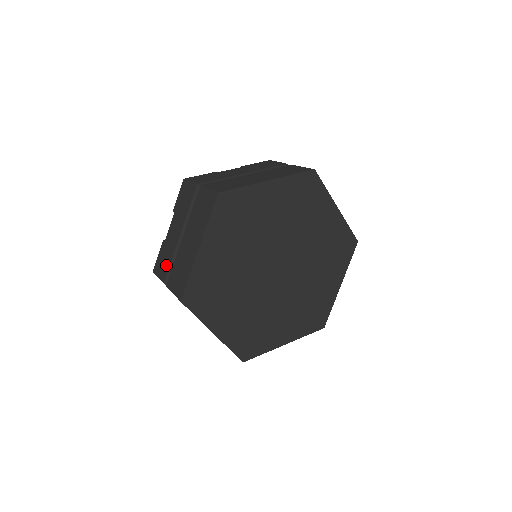
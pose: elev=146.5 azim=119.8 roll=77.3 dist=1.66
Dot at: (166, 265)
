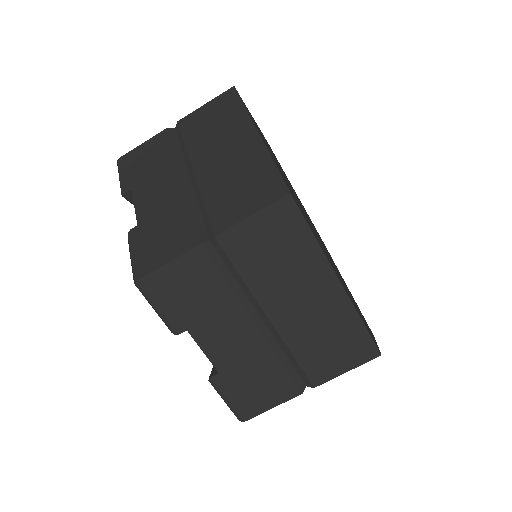
Dot at: (180, 227)
